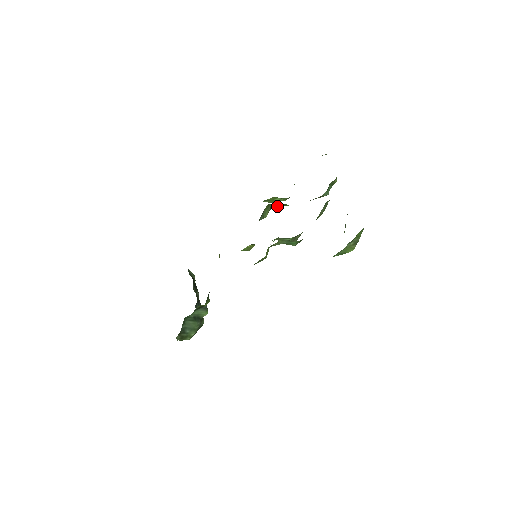
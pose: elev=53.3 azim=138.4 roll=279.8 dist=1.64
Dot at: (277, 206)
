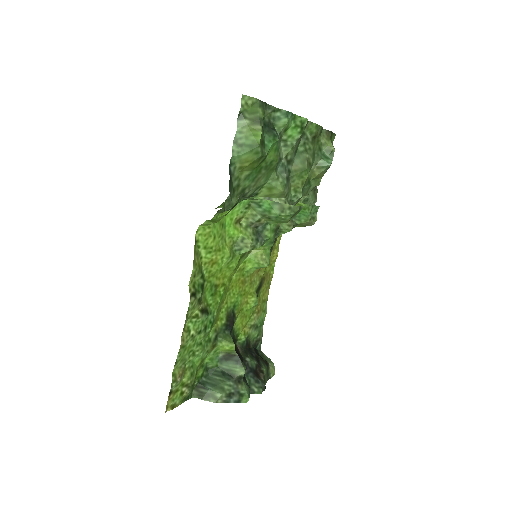
Dot at: (302, 218)
